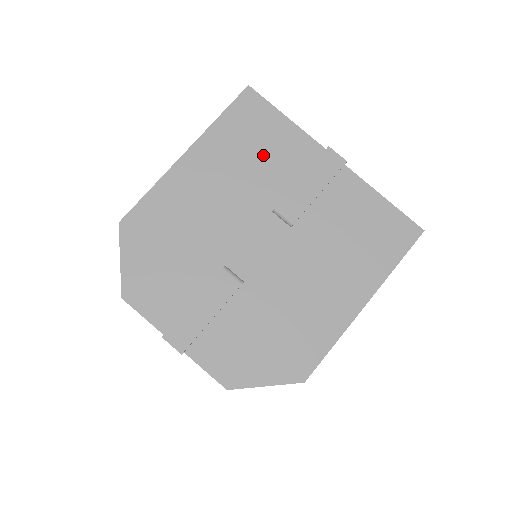
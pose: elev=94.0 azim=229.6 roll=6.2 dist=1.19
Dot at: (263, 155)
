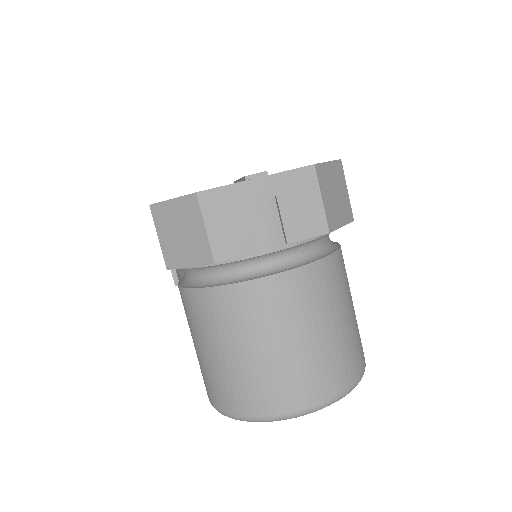
Dot at: occluded
